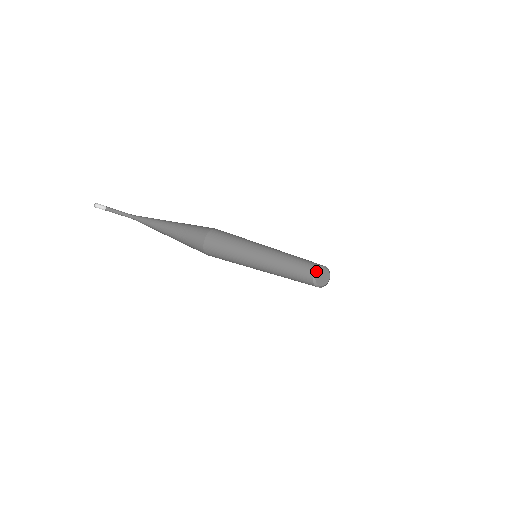
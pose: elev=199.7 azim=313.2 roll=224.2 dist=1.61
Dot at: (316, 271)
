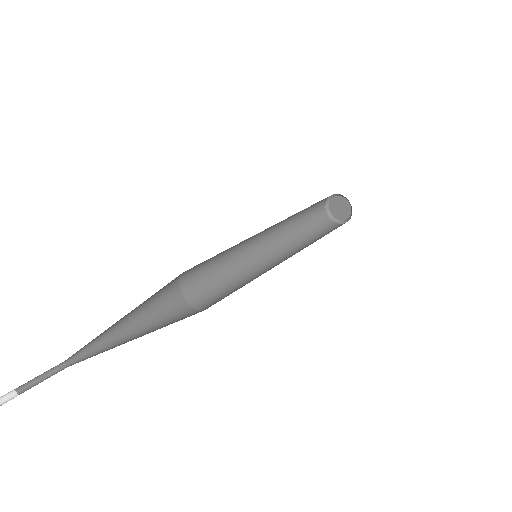
Dot at: (335, 195)
